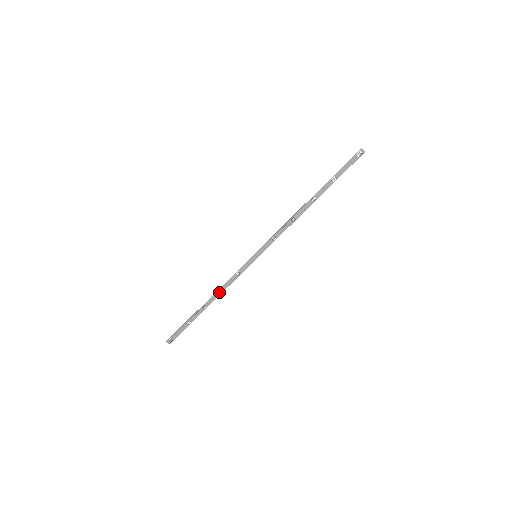
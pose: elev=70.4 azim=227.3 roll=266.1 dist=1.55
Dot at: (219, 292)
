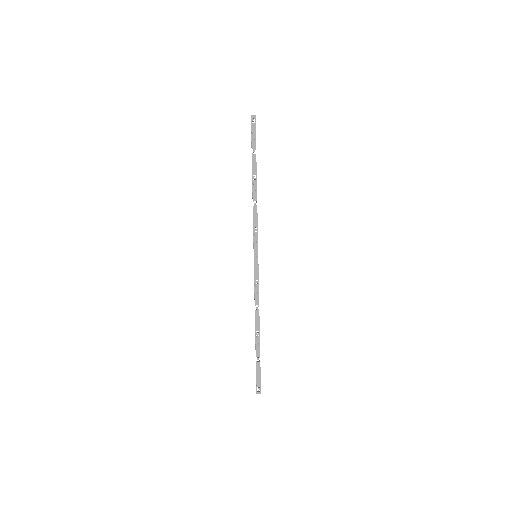
Dot at: (257, 311)
